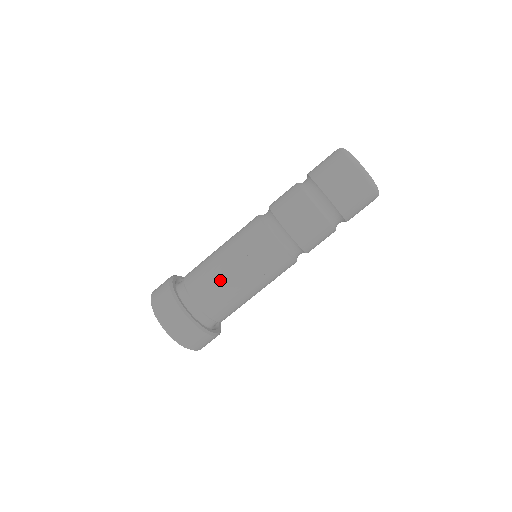
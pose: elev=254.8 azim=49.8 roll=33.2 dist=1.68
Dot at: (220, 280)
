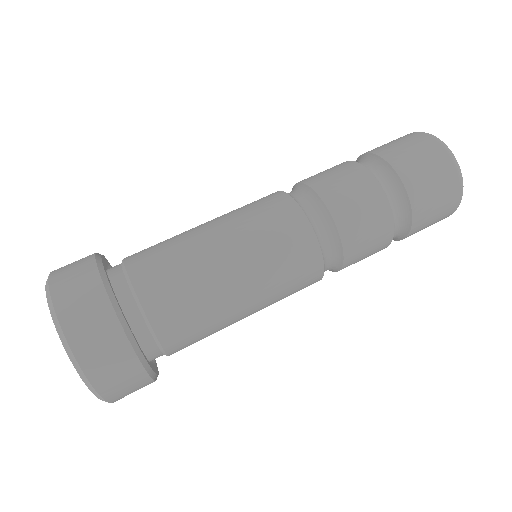
Dot at: (181, 236)
